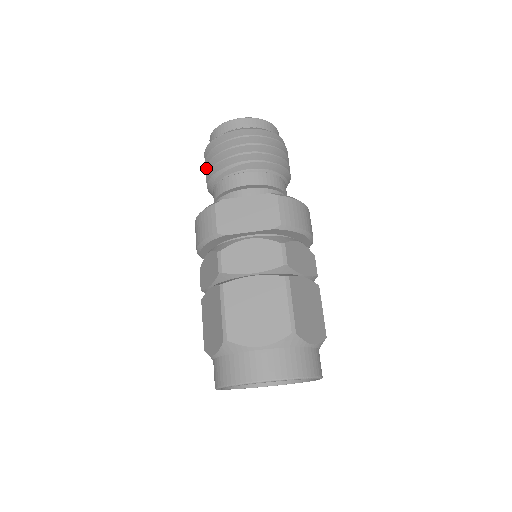
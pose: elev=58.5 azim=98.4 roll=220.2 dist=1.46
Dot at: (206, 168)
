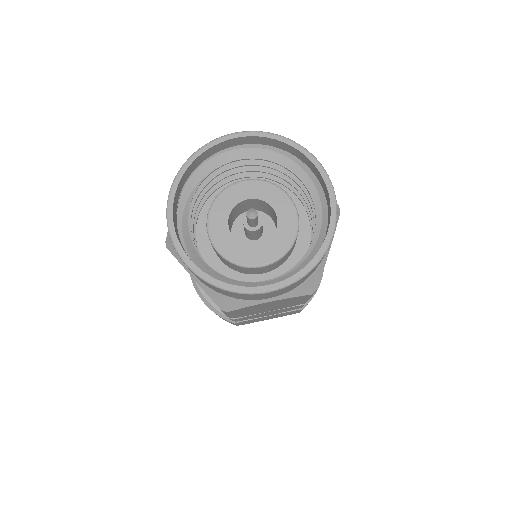
Dot at: occluded
